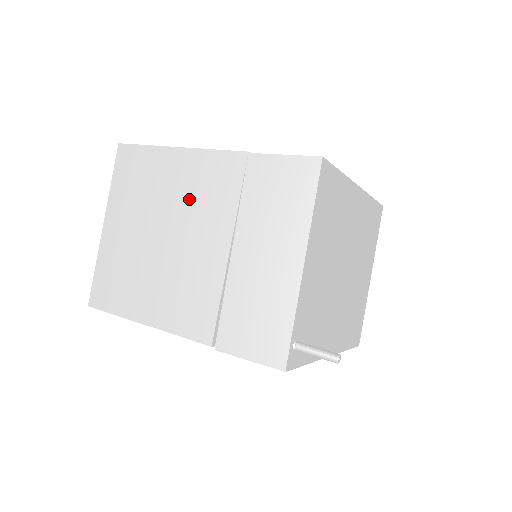
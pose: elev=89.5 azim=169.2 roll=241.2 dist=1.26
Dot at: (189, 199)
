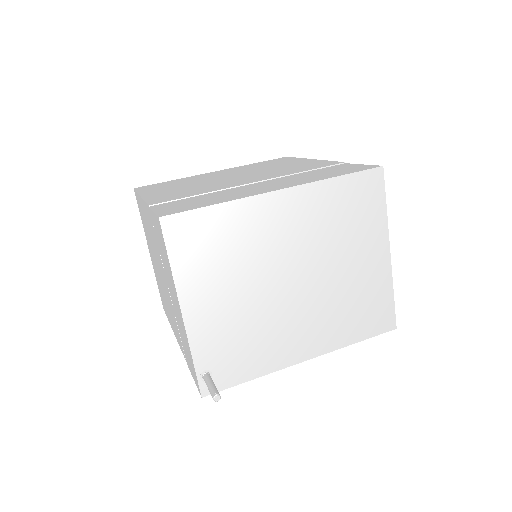
Dot at: (152, 241)
